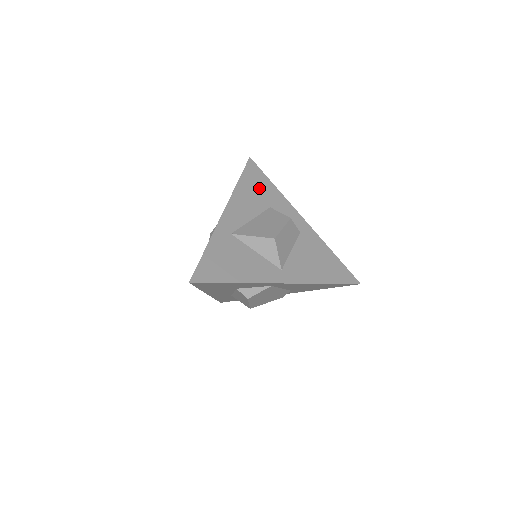
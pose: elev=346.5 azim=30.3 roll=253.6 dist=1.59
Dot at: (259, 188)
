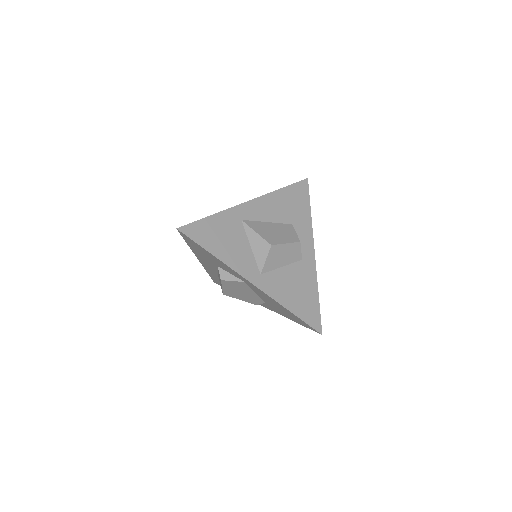
Dot at: (295, 205)
